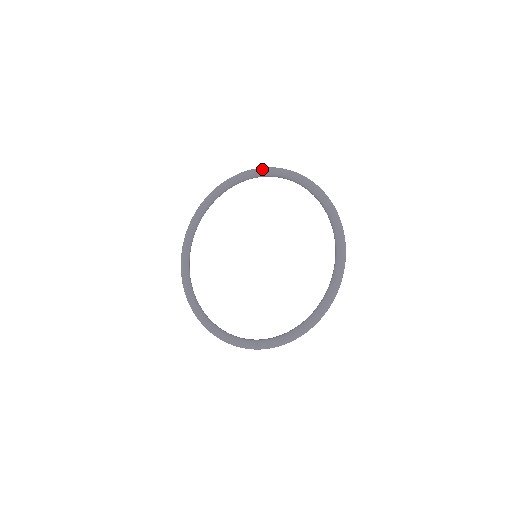
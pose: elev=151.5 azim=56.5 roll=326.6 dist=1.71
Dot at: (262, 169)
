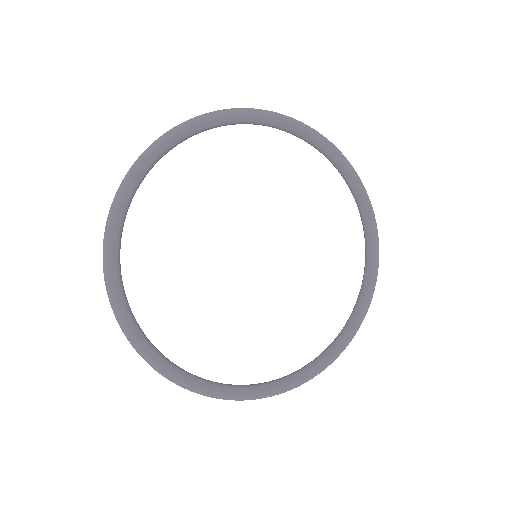
Dot at: (226, 113)
